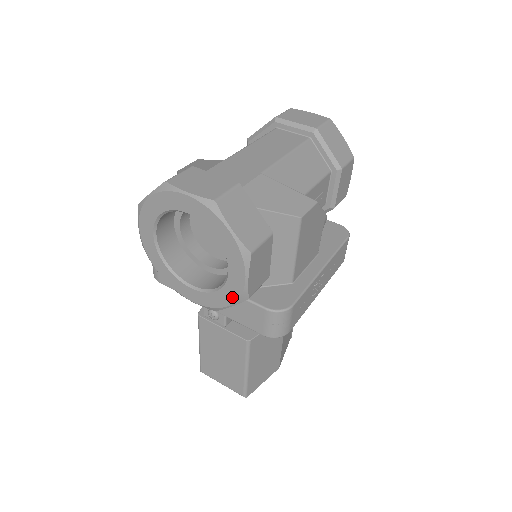
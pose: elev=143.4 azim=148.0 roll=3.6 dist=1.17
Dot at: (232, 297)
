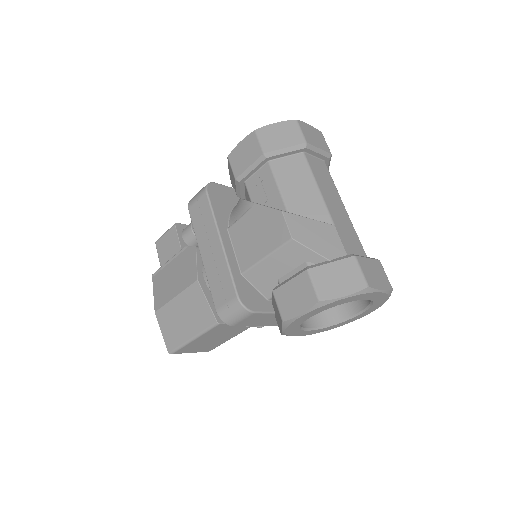
Dot at: (340, 325)
